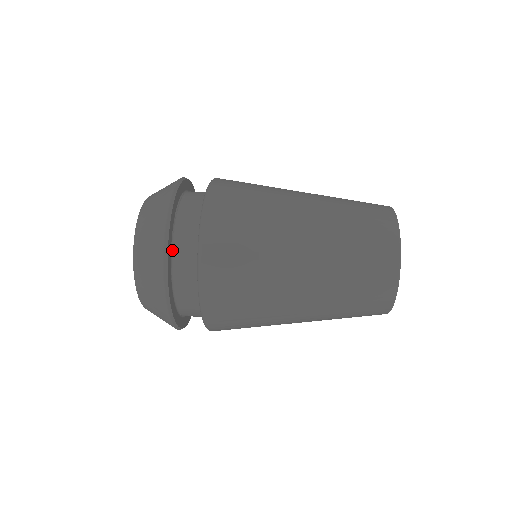
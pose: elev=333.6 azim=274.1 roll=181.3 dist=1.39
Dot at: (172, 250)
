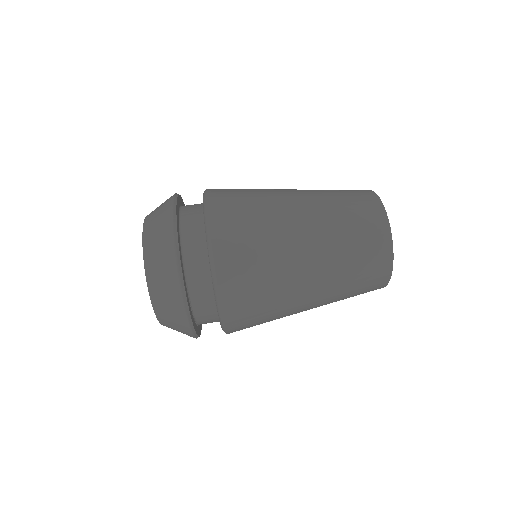
Dot at: (198, 325)
